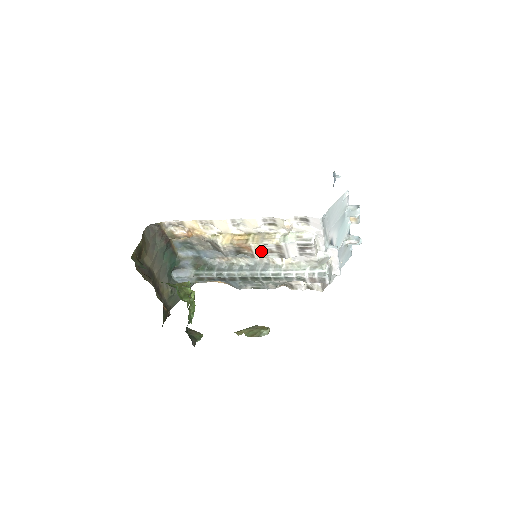
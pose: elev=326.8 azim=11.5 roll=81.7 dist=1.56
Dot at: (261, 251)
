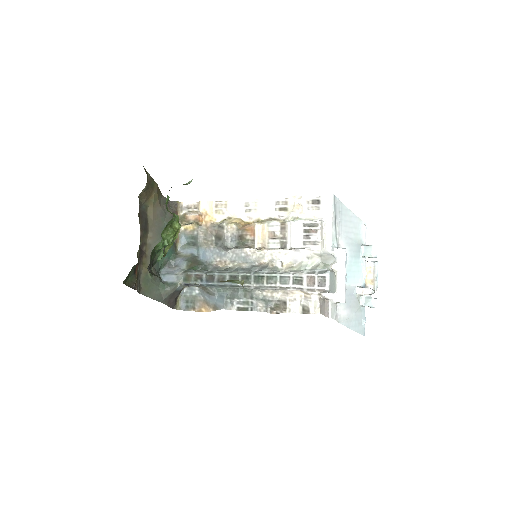
Dot at: (264, 235)
